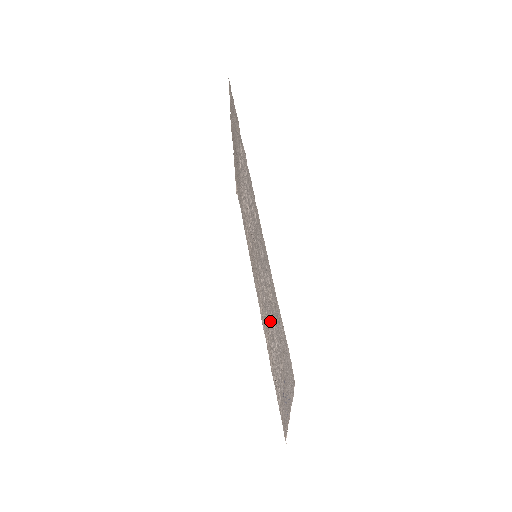
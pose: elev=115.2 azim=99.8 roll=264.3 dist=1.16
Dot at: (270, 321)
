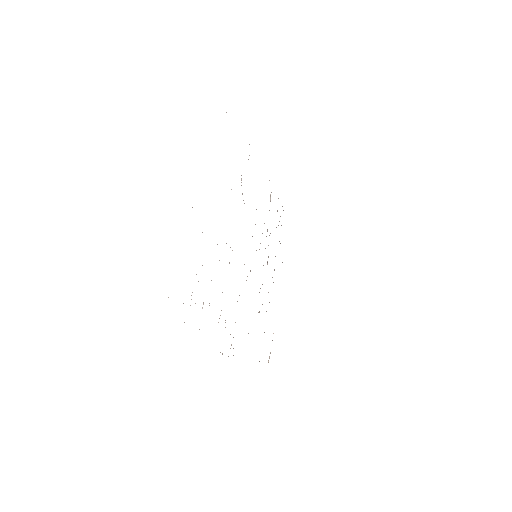
Dot at: occluded
